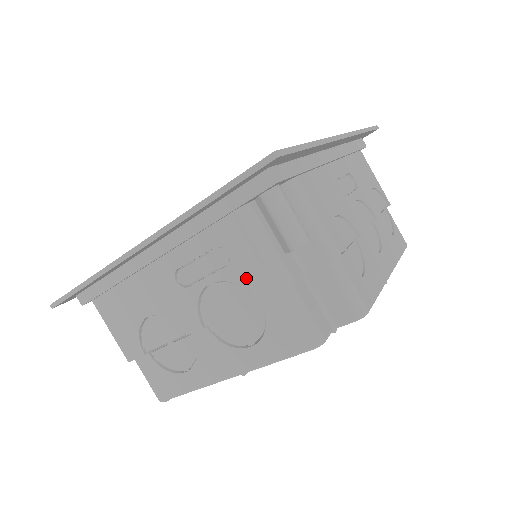
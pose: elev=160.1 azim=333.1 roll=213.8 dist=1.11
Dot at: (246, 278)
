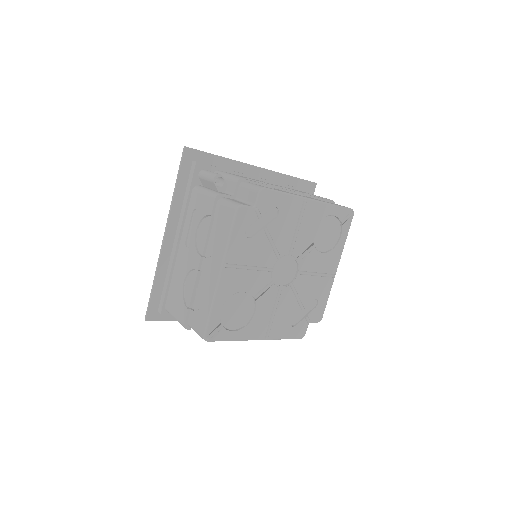
Dot at: (204, 210)
